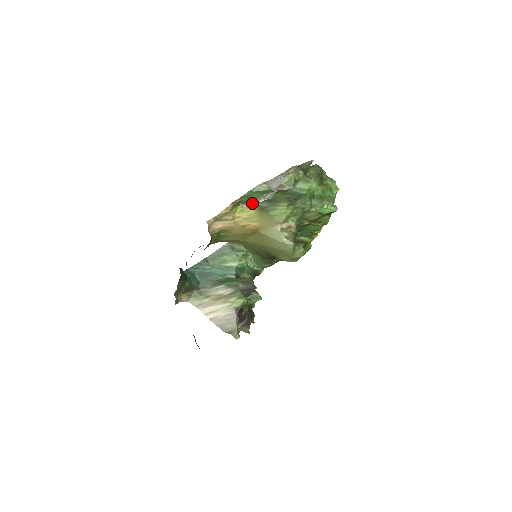
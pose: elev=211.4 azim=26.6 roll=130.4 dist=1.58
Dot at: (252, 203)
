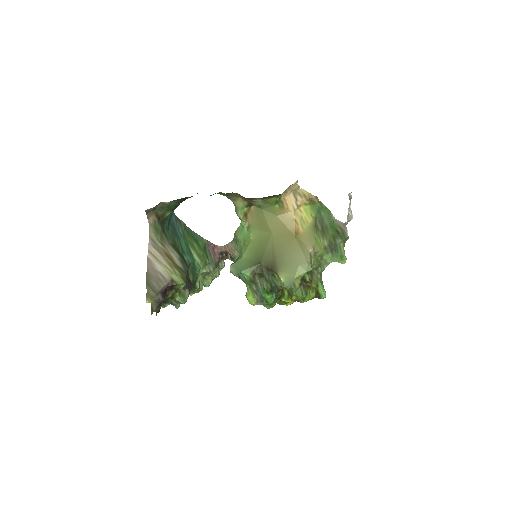
Dot at: (316, 215)
